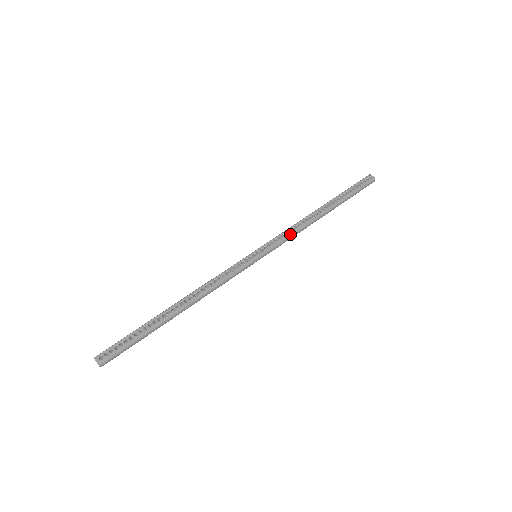
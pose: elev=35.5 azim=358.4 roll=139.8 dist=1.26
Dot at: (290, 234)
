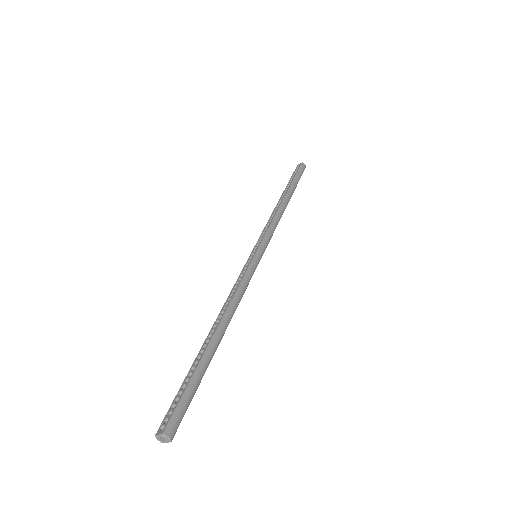
Dot at: (270, 224)
